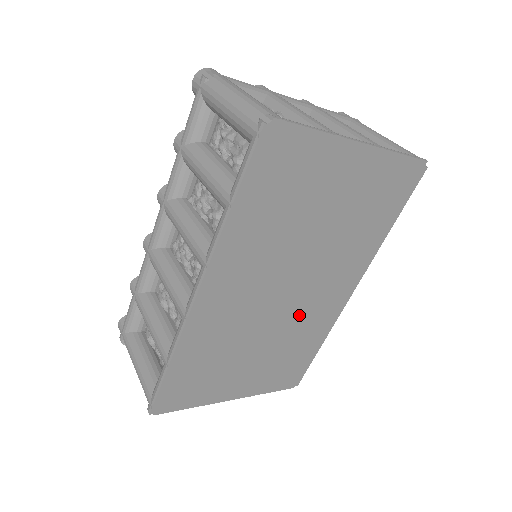
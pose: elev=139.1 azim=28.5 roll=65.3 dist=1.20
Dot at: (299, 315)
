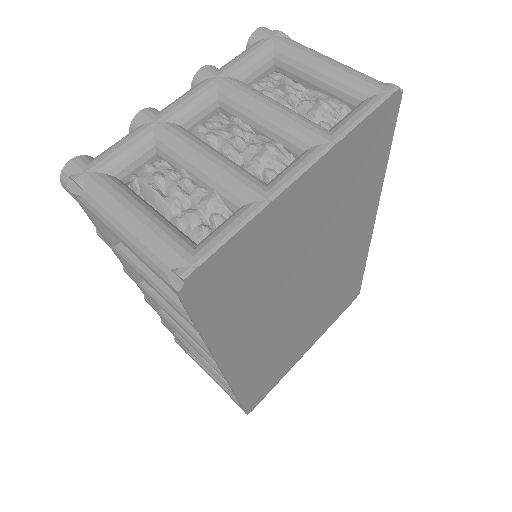
Dot at: (329, 283)
